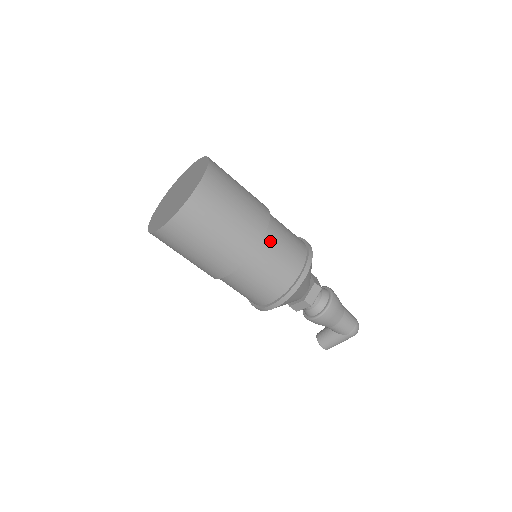
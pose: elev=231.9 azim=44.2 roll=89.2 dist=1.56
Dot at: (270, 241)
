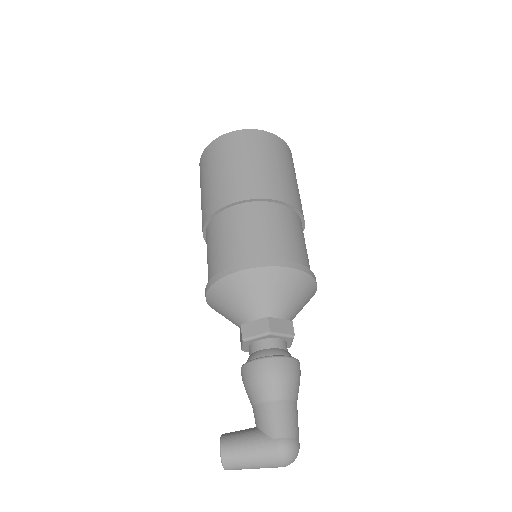
Dot at: (292, 218)
